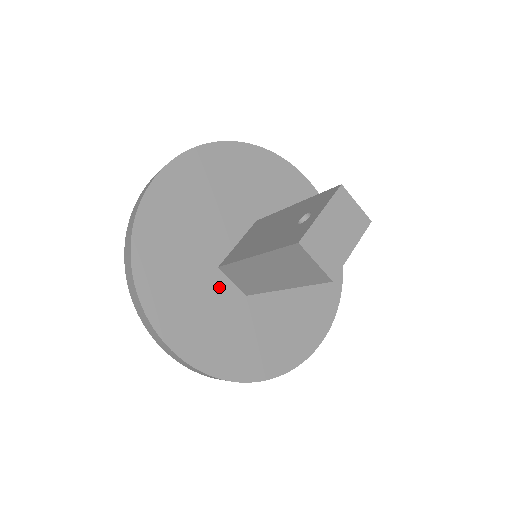
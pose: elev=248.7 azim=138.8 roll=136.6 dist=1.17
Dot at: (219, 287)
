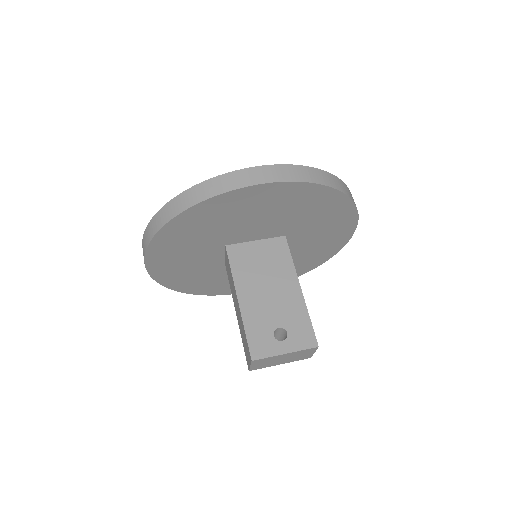
Dot at: (213, 253)
